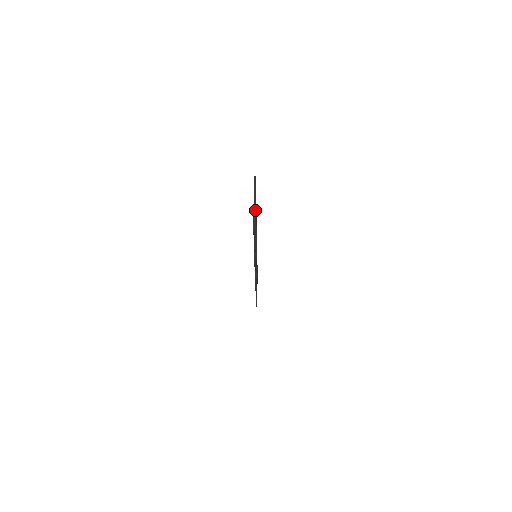
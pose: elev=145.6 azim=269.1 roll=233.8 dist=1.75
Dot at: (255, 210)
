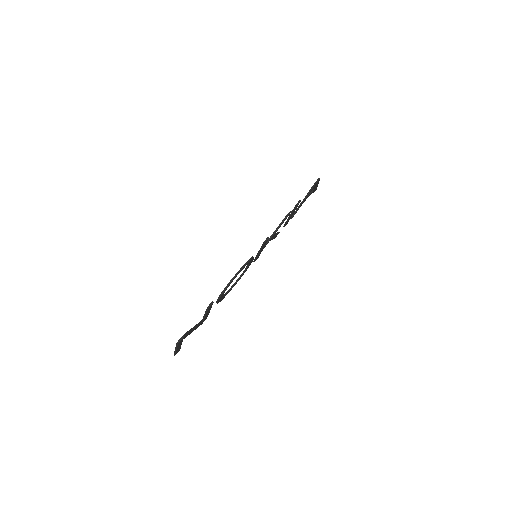
Dot at: (178, 348)
